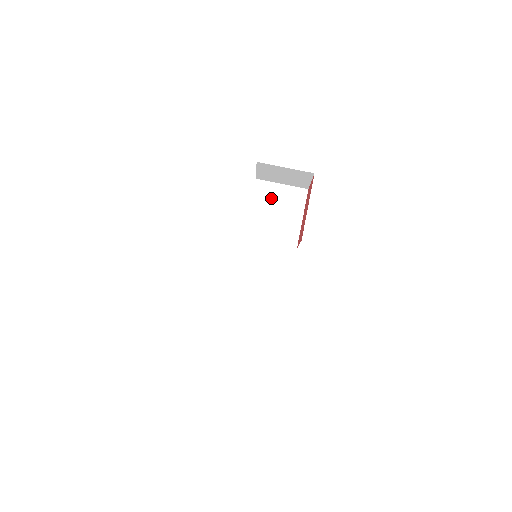
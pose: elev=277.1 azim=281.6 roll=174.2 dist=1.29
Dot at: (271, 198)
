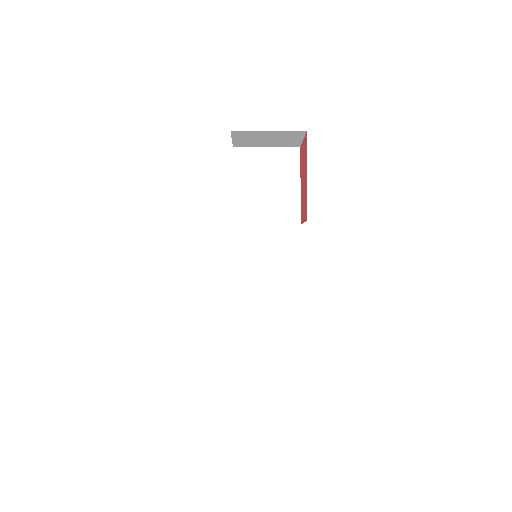
Dot at: (257, 168)
